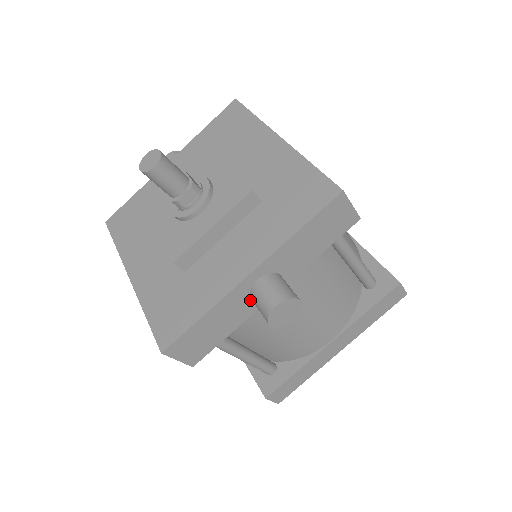
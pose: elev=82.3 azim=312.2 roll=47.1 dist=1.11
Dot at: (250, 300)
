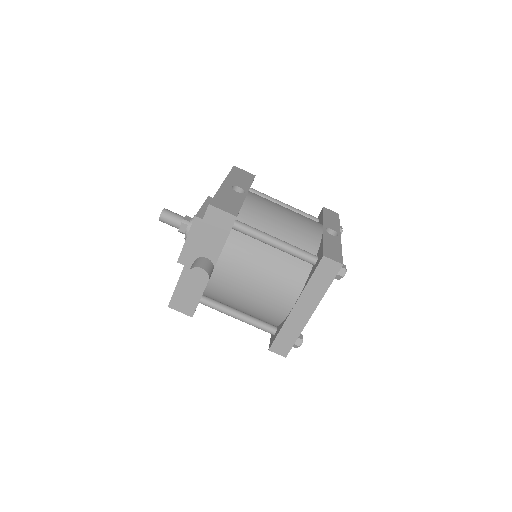
Dot at: occluded
